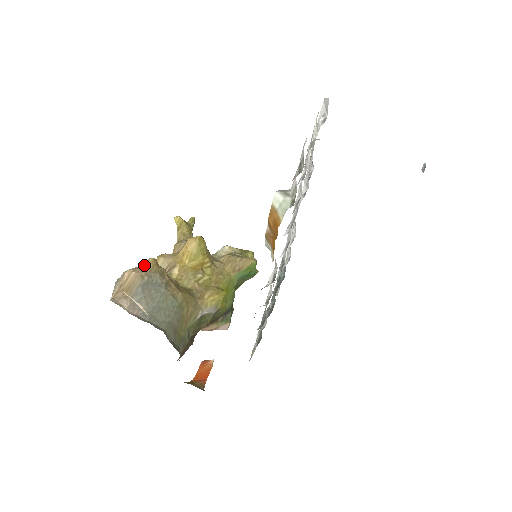
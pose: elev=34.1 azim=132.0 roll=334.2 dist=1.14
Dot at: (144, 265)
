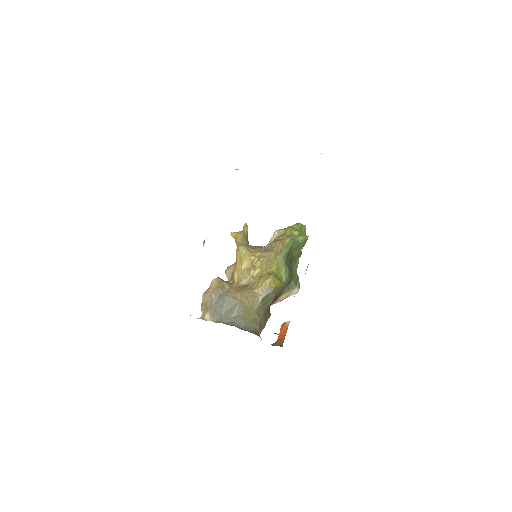
Dot at: (210, 286)
